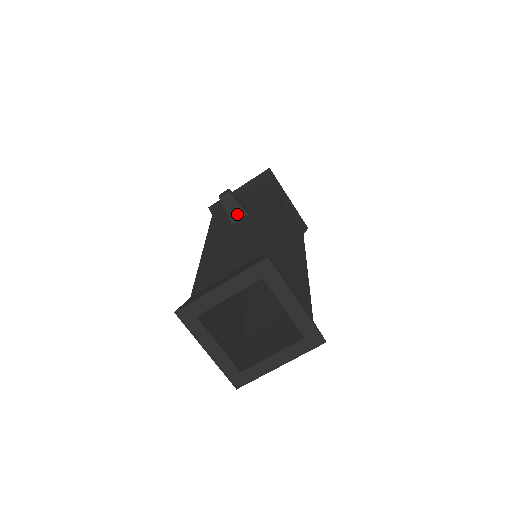
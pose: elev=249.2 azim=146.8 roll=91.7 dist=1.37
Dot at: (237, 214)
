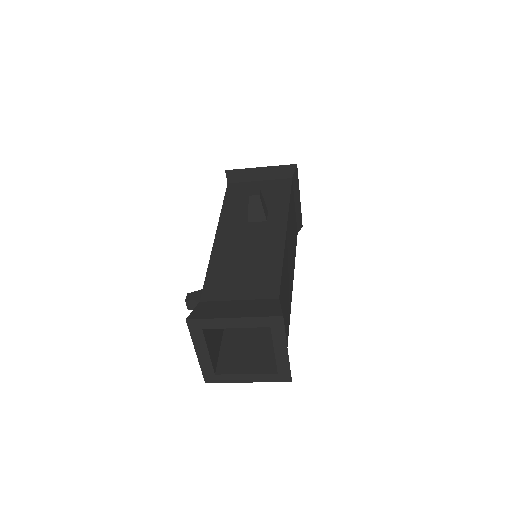
Dot at: (257, 216)
